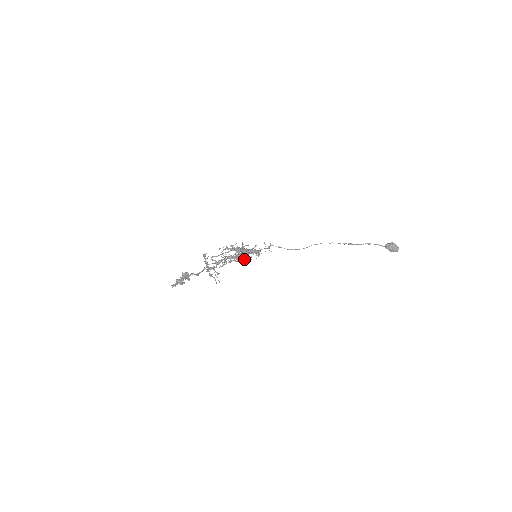
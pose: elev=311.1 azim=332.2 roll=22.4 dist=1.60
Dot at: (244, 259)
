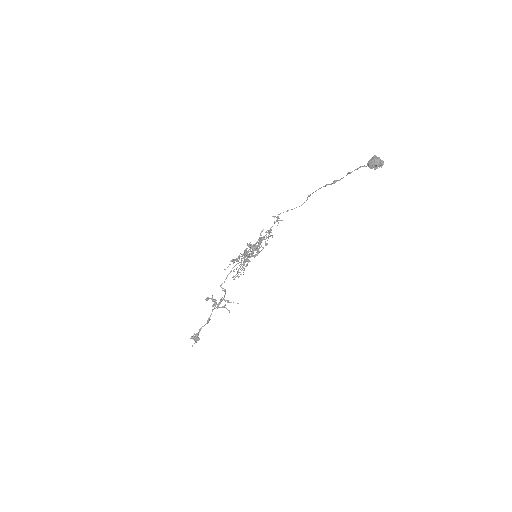
Dot at: (256, 254)
